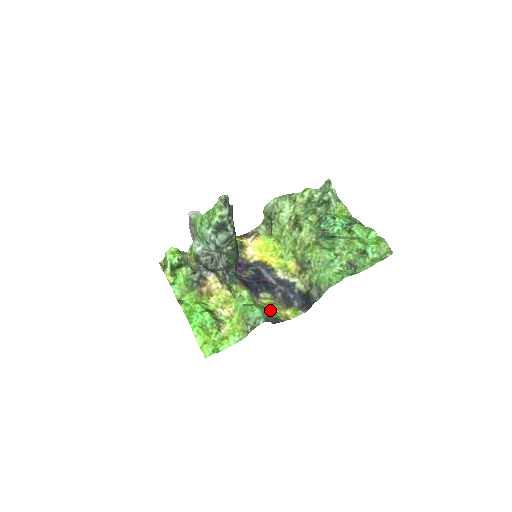
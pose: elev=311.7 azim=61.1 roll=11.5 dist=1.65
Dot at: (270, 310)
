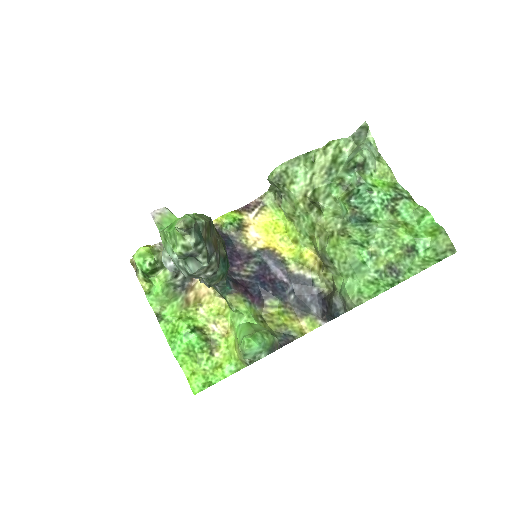
Dot at: (278, 323)
